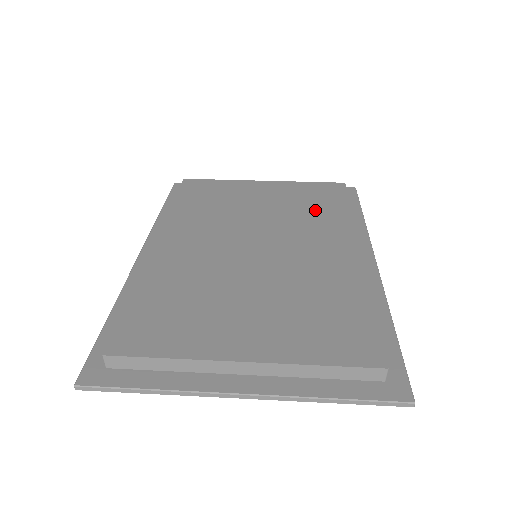
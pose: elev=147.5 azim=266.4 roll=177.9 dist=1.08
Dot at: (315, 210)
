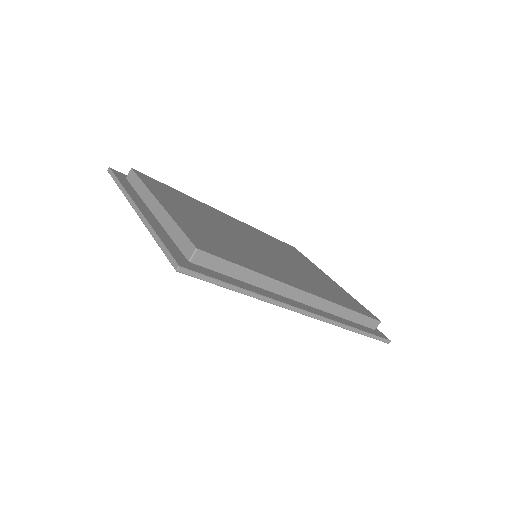
Dot at: (328, 290)
